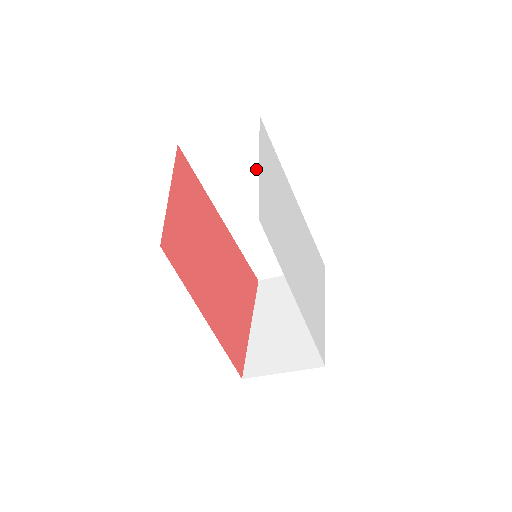
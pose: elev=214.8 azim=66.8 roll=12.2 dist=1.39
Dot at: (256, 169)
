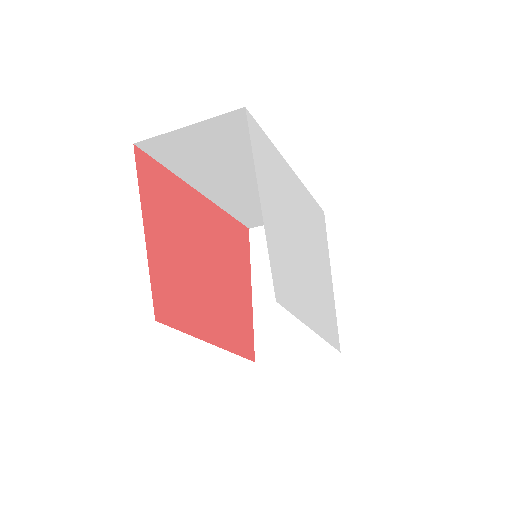
Dot at: (242, 153)
